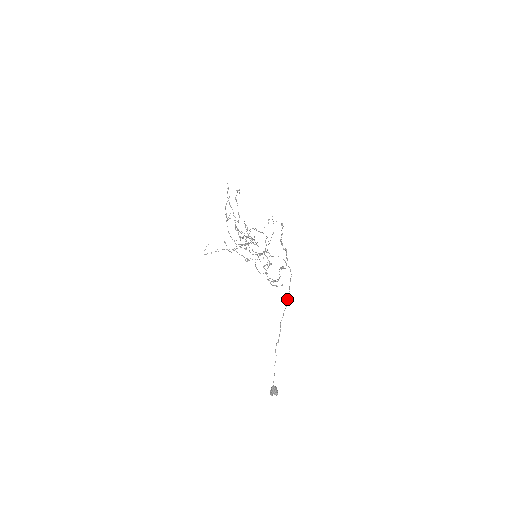
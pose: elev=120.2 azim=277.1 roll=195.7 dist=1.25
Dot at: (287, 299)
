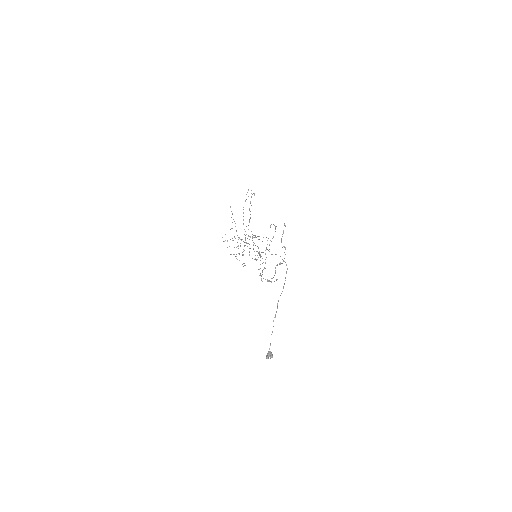
Dot at: (283, 286)
